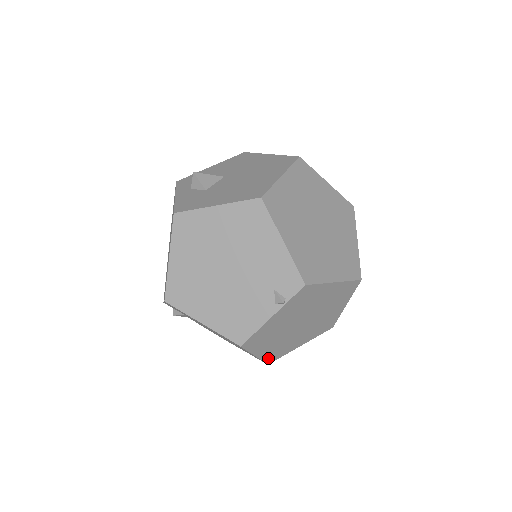
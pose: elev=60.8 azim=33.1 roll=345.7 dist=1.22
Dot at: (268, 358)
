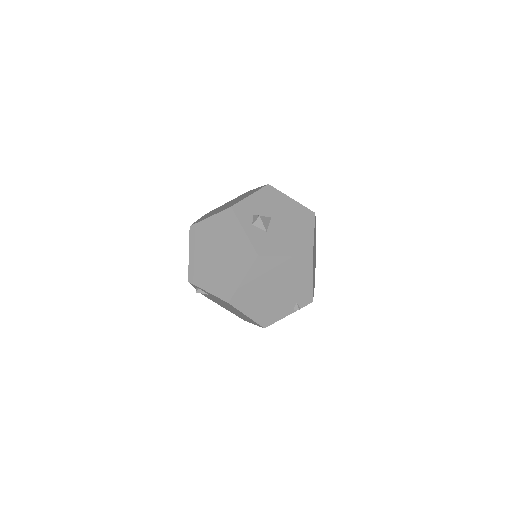
Dot at: occluded
